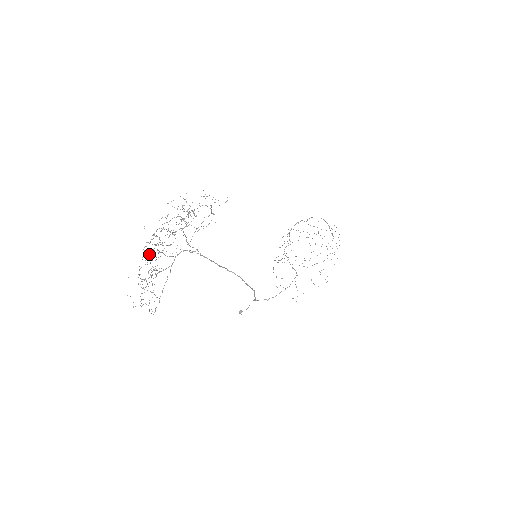
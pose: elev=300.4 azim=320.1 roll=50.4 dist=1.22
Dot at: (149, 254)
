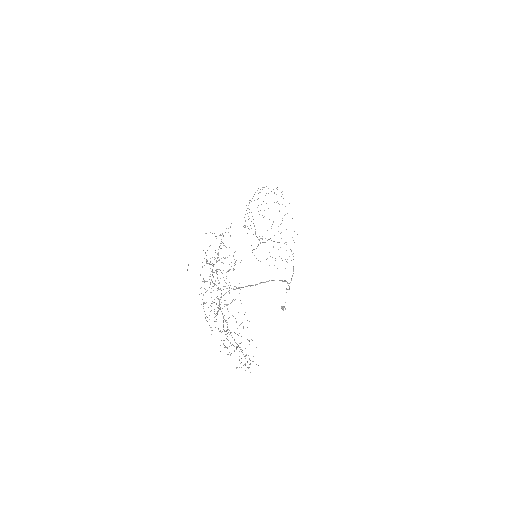
Dot at: (226, 320)
